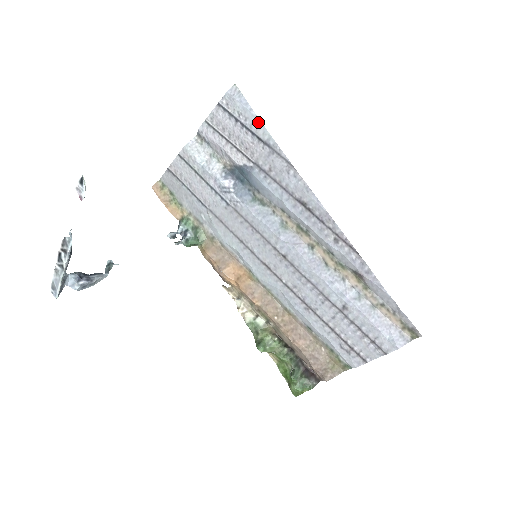
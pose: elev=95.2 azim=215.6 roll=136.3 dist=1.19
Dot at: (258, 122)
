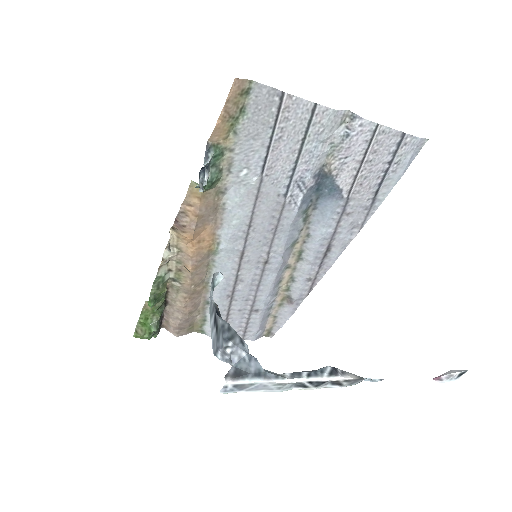
Dot at: (394, 183)
